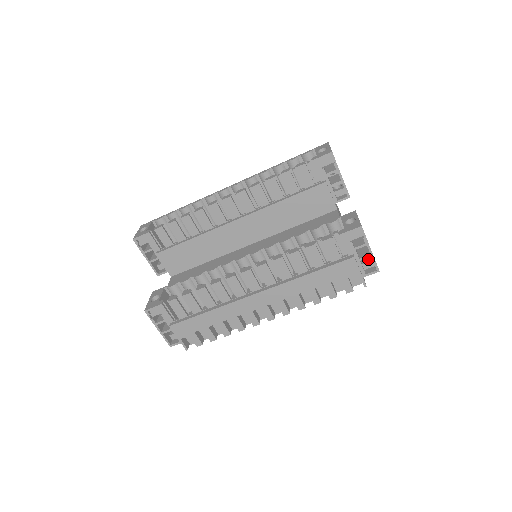
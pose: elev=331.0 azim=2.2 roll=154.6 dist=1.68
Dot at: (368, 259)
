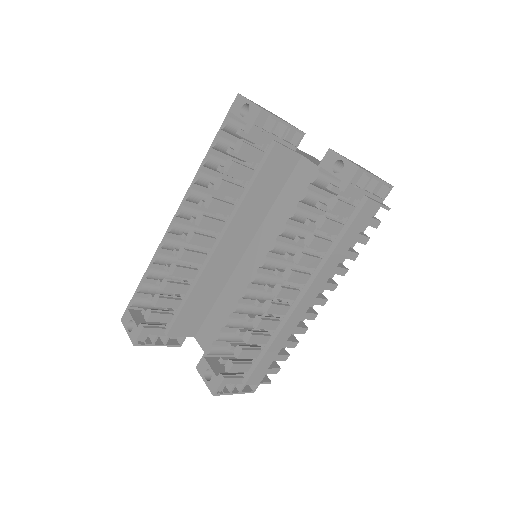
Dot at: occluded
